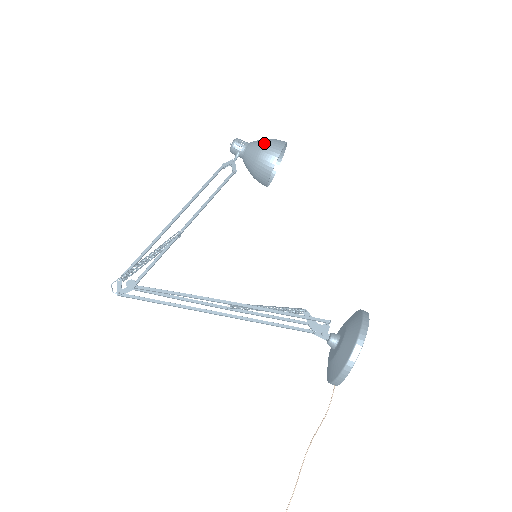
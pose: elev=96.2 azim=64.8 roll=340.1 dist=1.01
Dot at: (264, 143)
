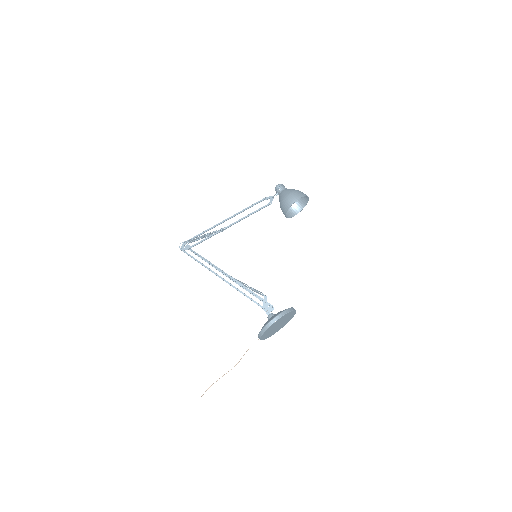
Dot at: (290, 193)
